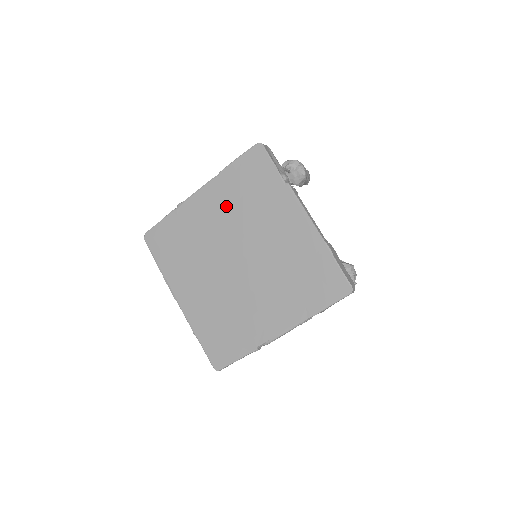
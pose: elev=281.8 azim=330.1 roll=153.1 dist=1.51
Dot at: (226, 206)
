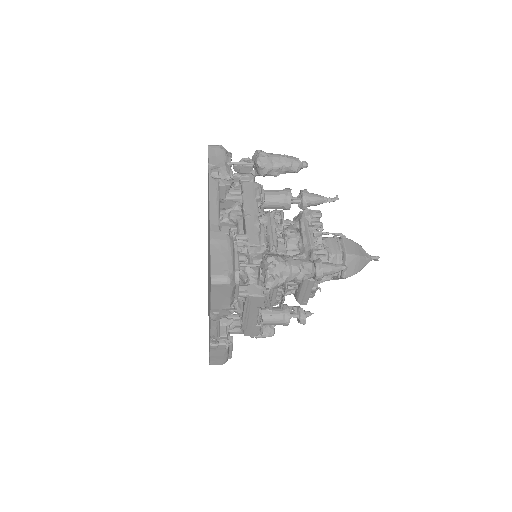
Dot at: occluded
